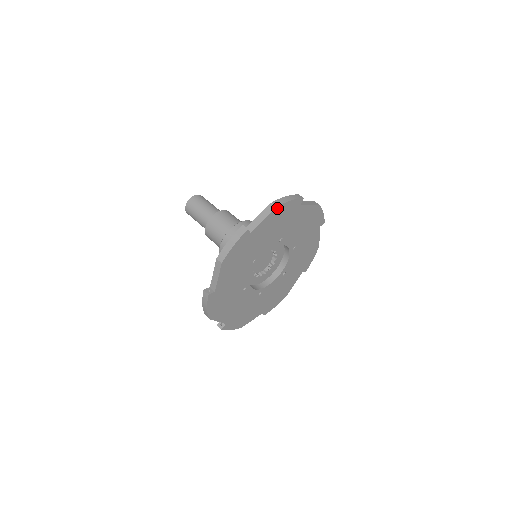
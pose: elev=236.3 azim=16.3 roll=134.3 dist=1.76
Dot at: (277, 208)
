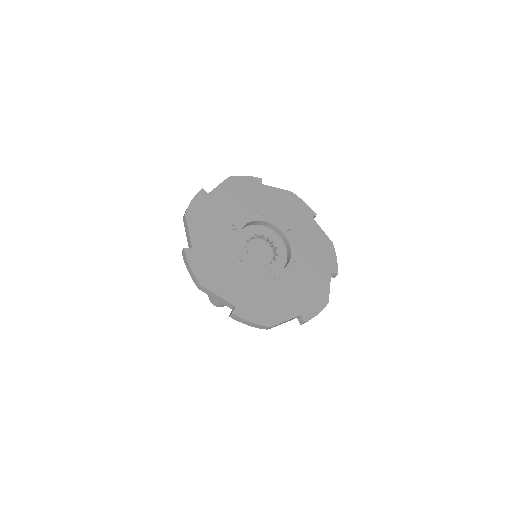
Dot at: (230, 179)
